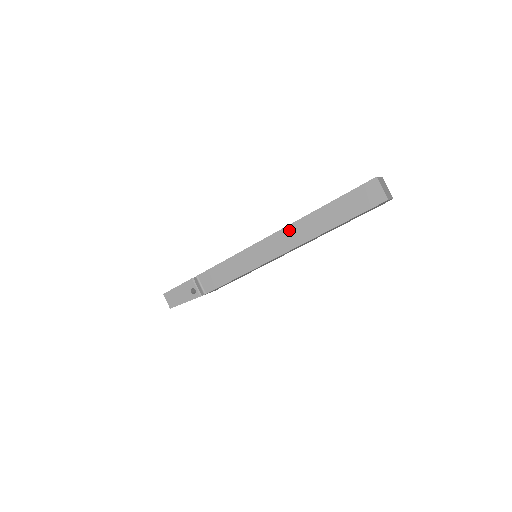
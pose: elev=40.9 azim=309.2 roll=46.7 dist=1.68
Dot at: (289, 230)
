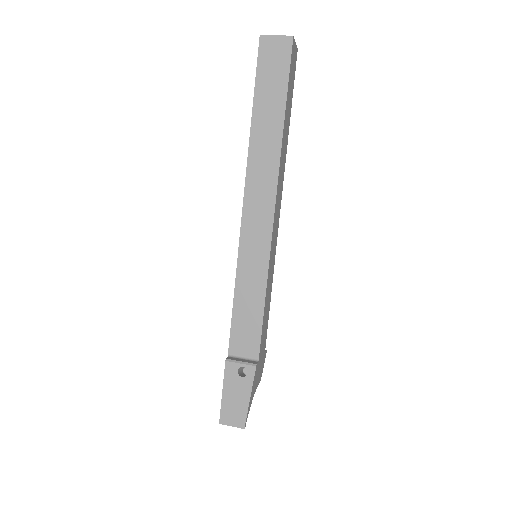
Dot at: (251, 181)
